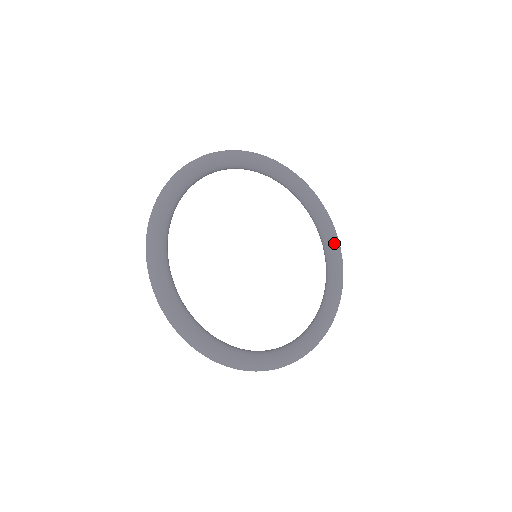
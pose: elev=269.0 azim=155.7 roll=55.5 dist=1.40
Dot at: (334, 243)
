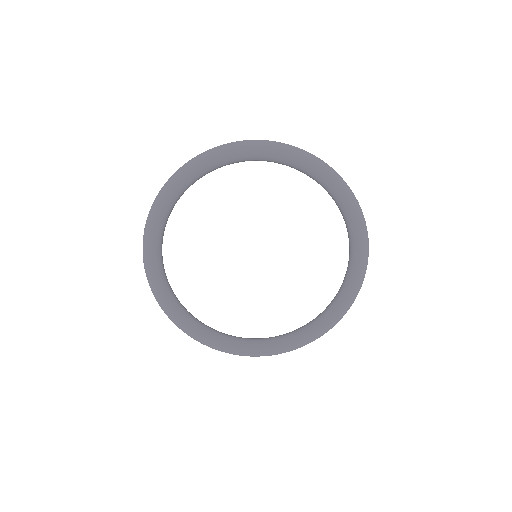
Dot at: (324, 179)
